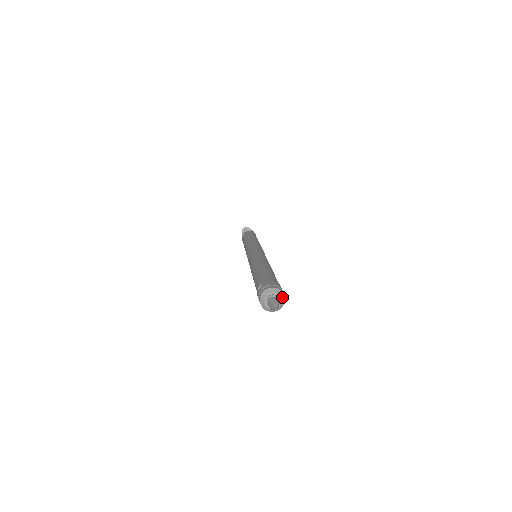
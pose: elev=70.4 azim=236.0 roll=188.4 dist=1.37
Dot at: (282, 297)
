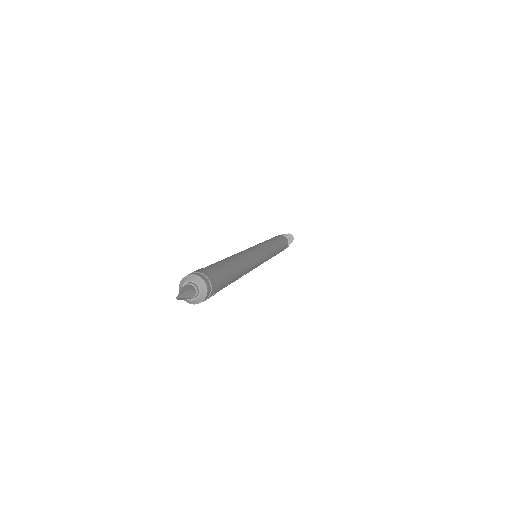
Dot at: (203, 289)
